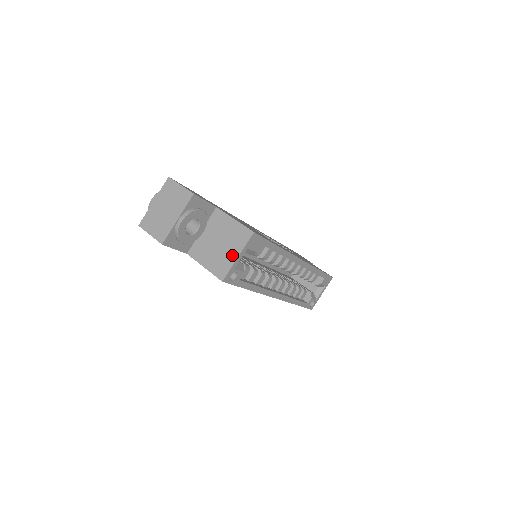
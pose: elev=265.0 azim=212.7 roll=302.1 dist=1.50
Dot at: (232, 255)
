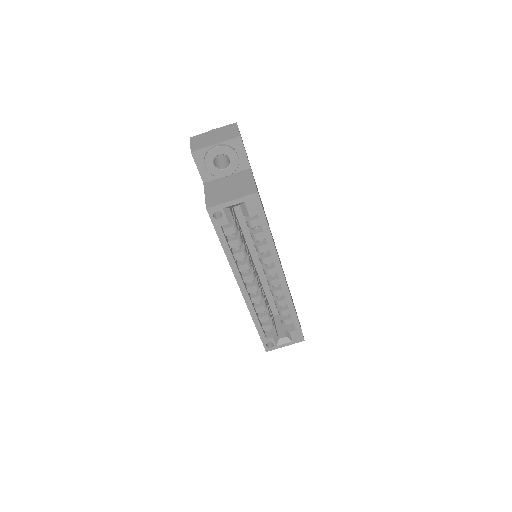
Dot at: (229, 197)
